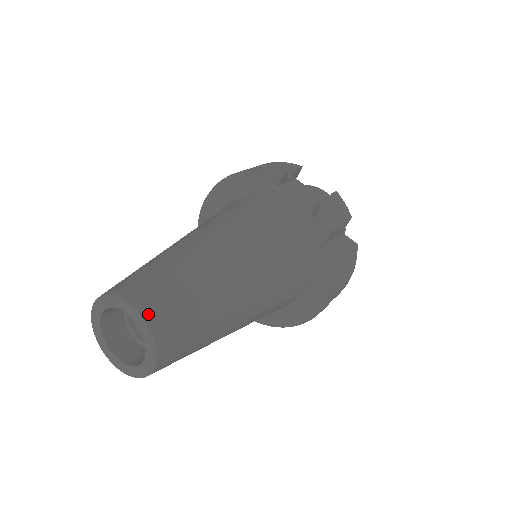
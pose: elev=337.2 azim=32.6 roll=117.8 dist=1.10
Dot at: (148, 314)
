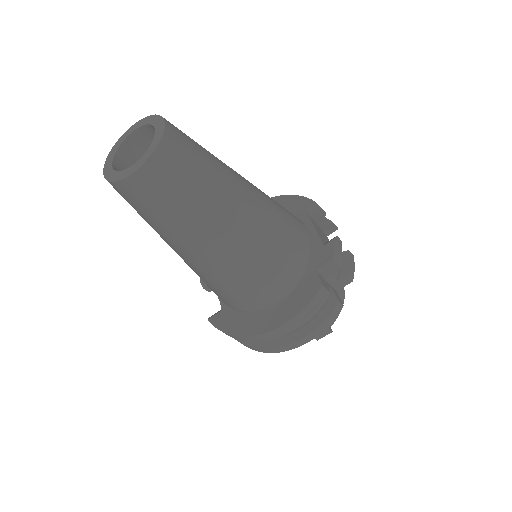
Dot at: (169, 133)
